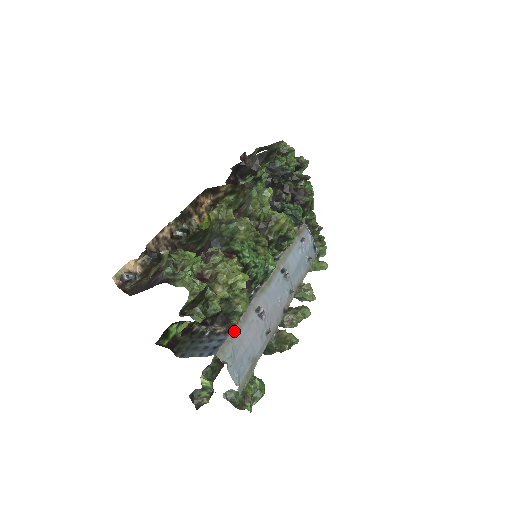
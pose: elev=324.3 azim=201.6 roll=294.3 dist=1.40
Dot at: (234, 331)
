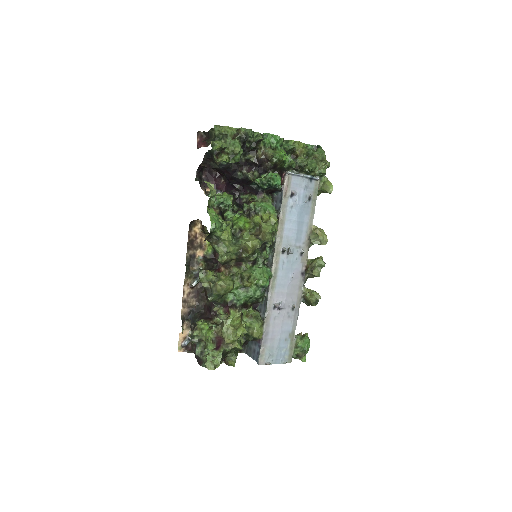
Dot at: (263, 339)
